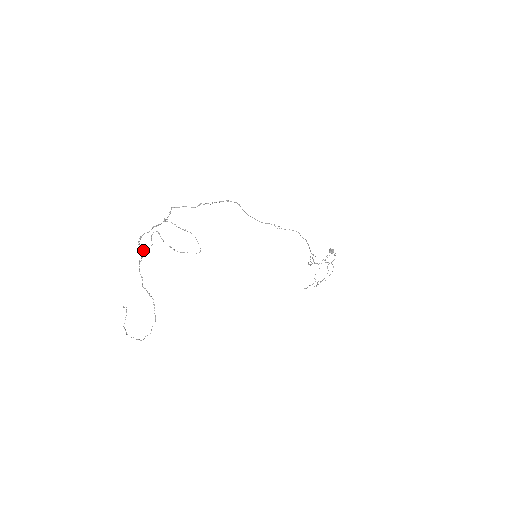
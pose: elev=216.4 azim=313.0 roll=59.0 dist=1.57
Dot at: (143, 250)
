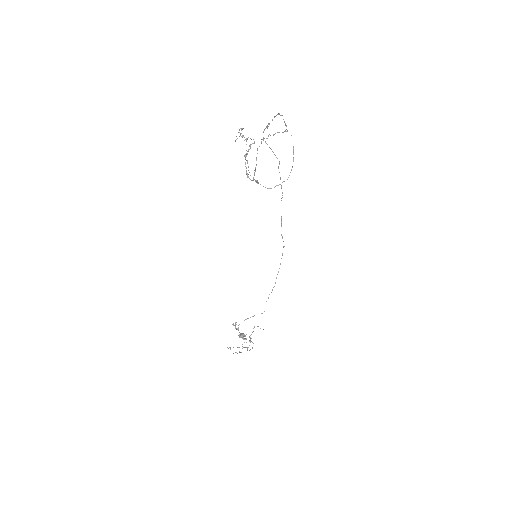
Dot at: occluded
